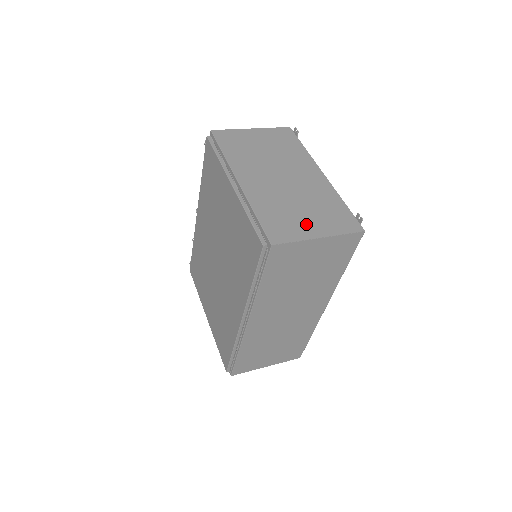
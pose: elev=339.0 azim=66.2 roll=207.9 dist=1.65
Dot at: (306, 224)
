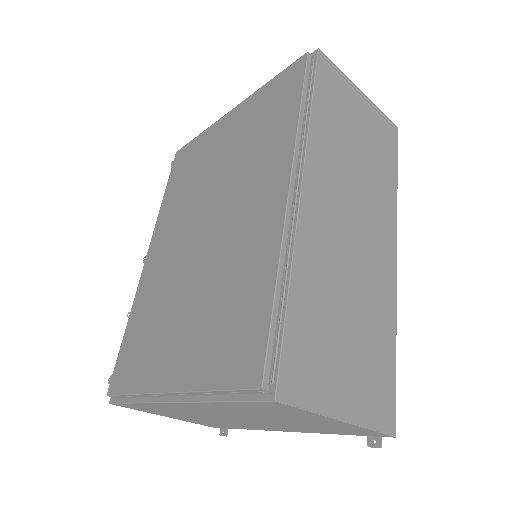
Dot at: occluded
